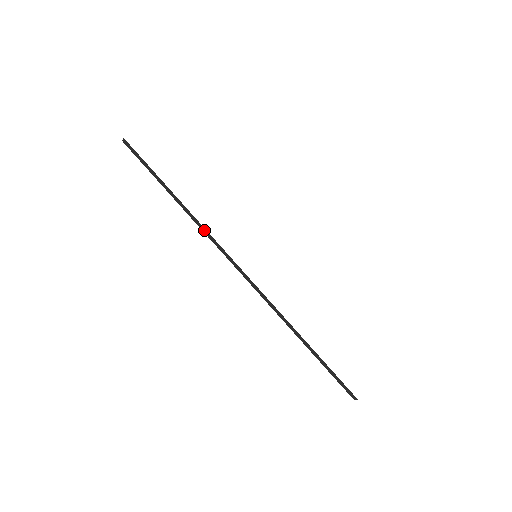
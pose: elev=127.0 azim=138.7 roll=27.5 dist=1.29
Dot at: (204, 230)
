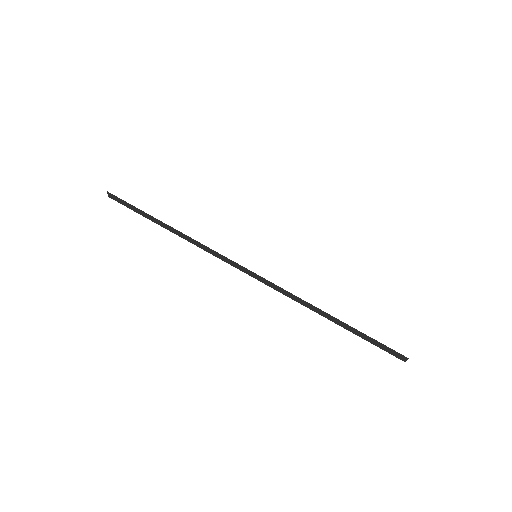
Dot at: (199, 245)
